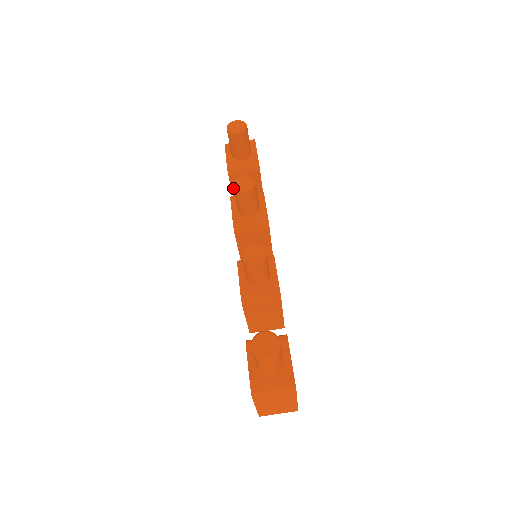
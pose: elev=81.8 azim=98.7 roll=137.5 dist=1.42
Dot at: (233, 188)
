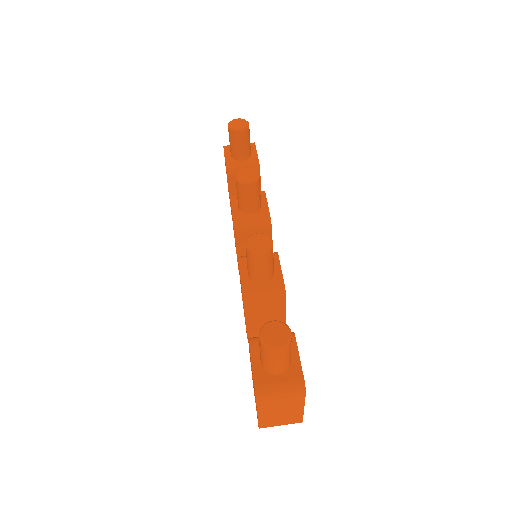
Dot at: (231, 190)
